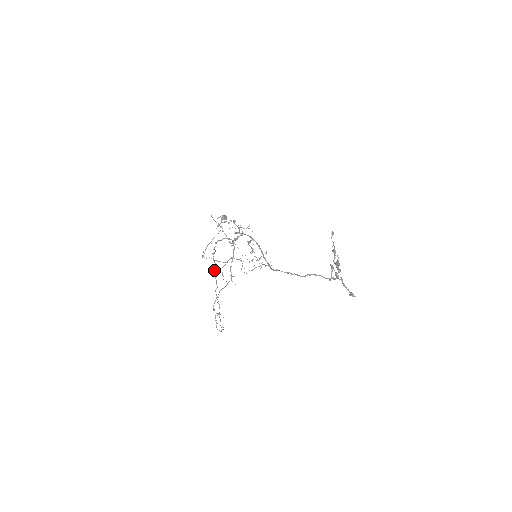
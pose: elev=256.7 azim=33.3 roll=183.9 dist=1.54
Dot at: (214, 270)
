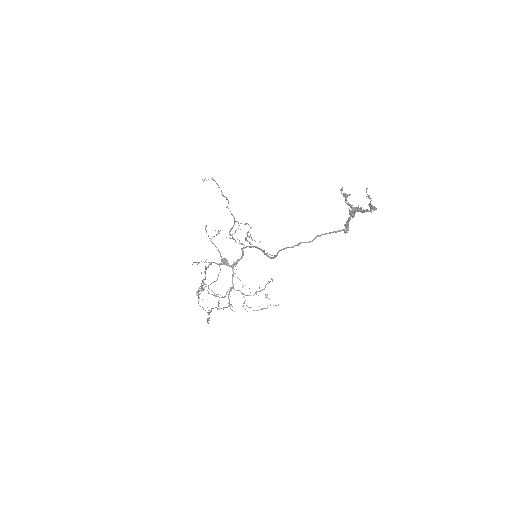
Dot at: (204, 271)
